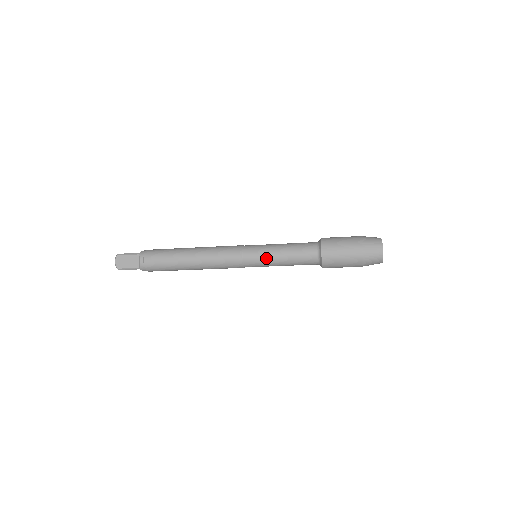
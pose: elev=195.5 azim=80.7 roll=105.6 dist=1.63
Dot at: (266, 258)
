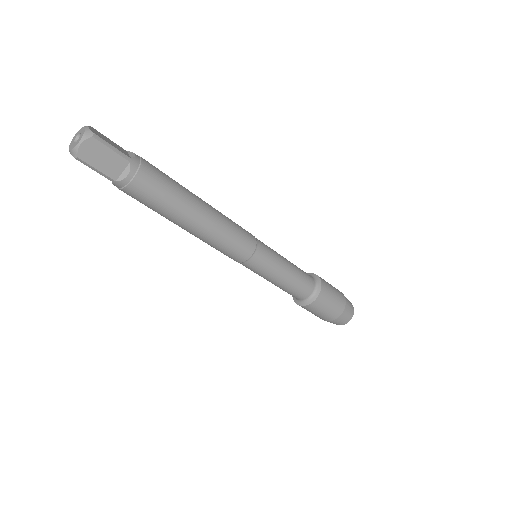
Dot at: (270, 272)
